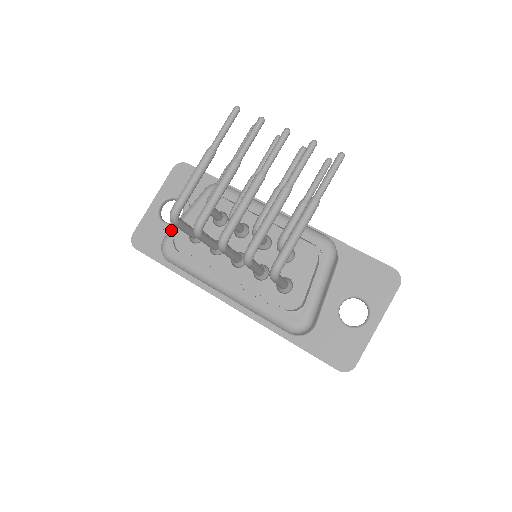
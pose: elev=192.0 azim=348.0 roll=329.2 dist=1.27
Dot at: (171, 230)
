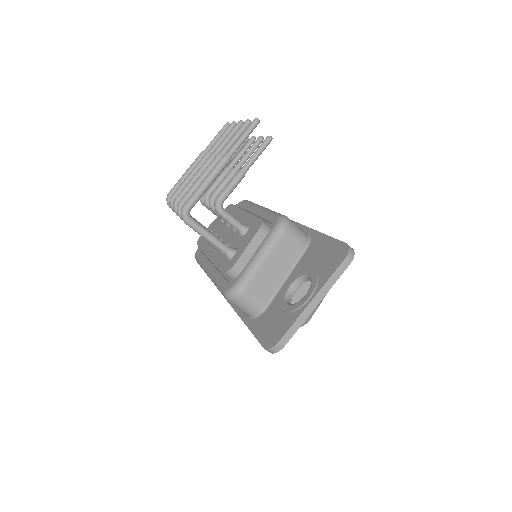
Dot at: occluded
